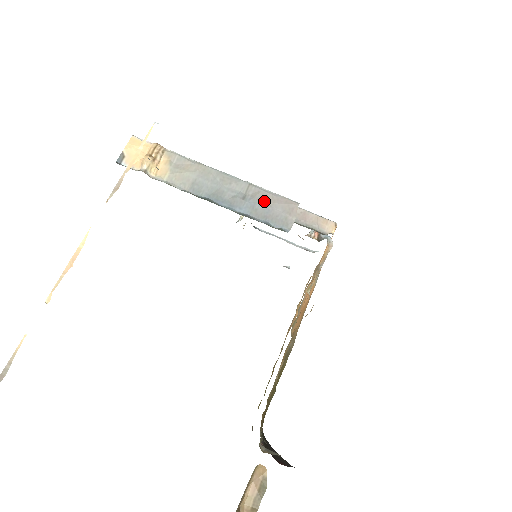
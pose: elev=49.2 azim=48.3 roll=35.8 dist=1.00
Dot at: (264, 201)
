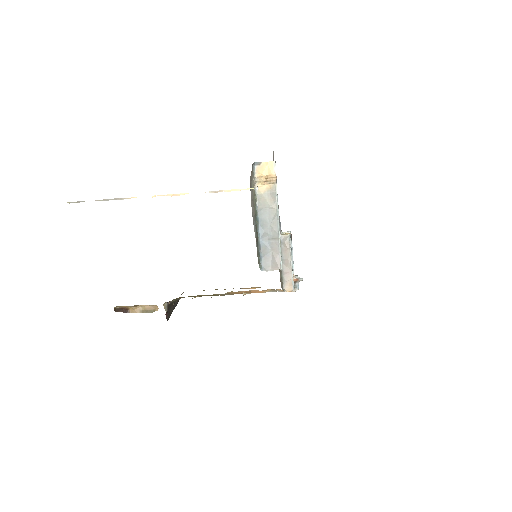
Dot at: (273, 250)
